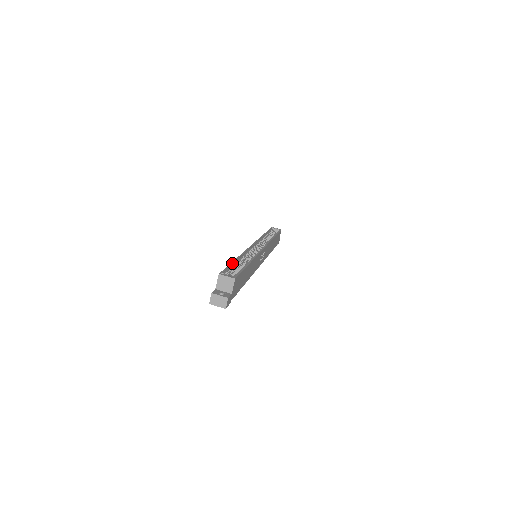
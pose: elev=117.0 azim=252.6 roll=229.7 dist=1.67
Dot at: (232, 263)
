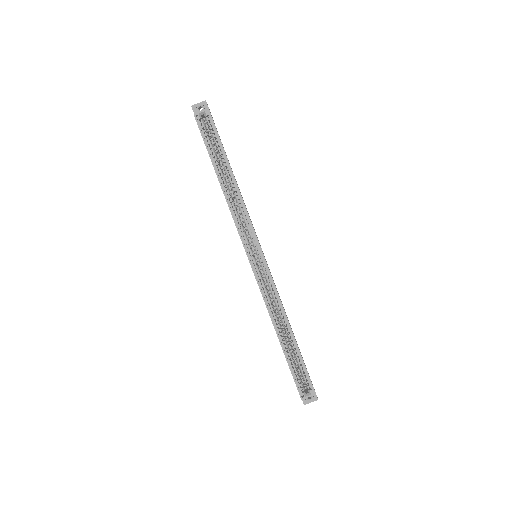
Dot at: (287, 359)
